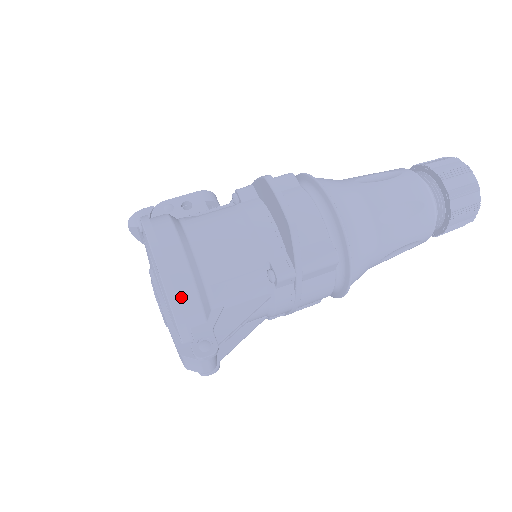
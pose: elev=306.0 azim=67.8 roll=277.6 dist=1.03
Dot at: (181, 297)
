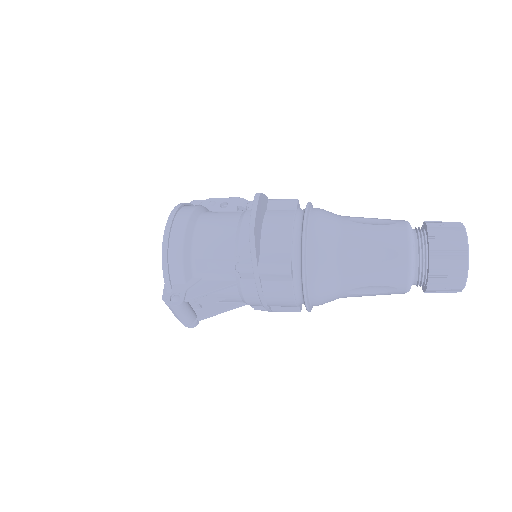
Dot at: (171, 259)
